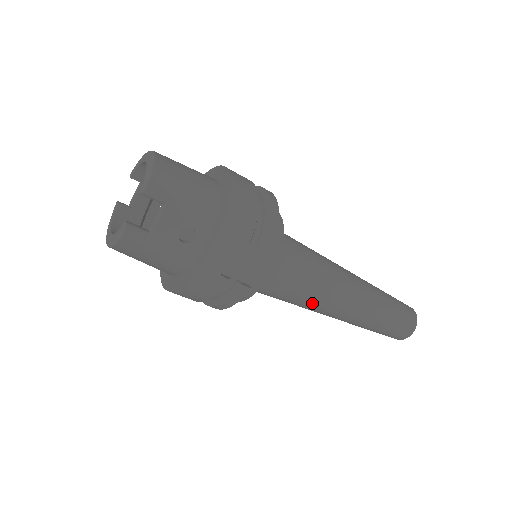
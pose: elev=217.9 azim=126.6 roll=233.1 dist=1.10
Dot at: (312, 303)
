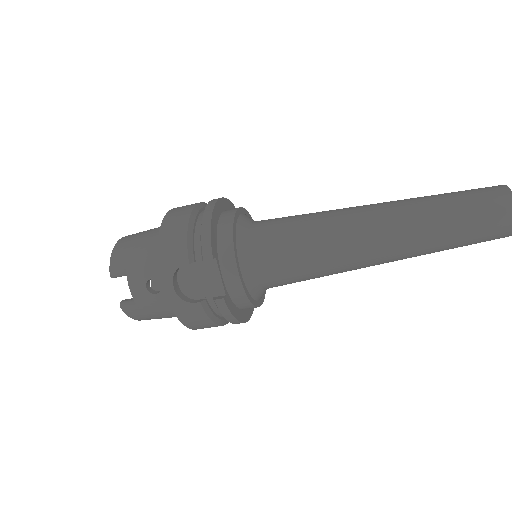
Dot at: (329, 267)
